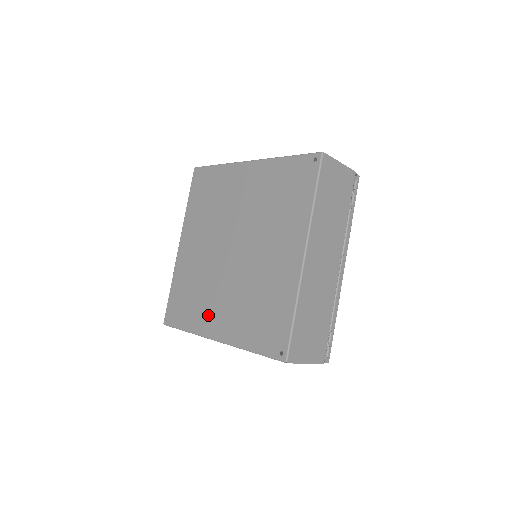
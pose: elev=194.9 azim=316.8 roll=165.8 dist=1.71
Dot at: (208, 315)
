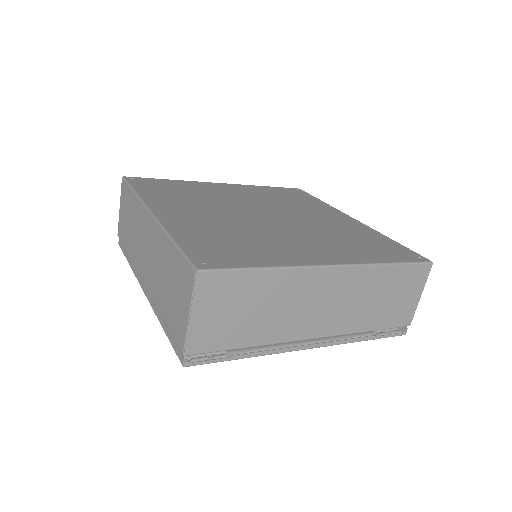
Dot at: (175, 204)
